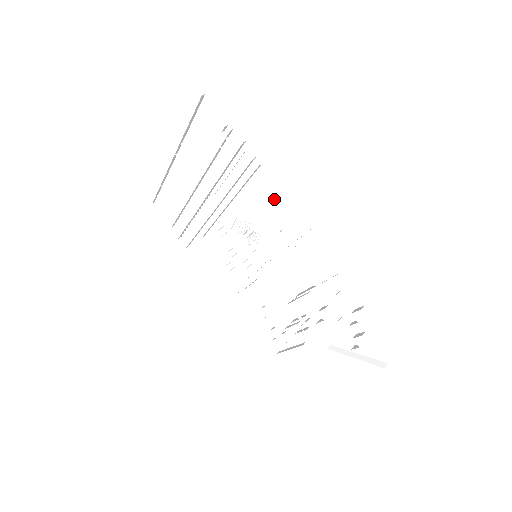
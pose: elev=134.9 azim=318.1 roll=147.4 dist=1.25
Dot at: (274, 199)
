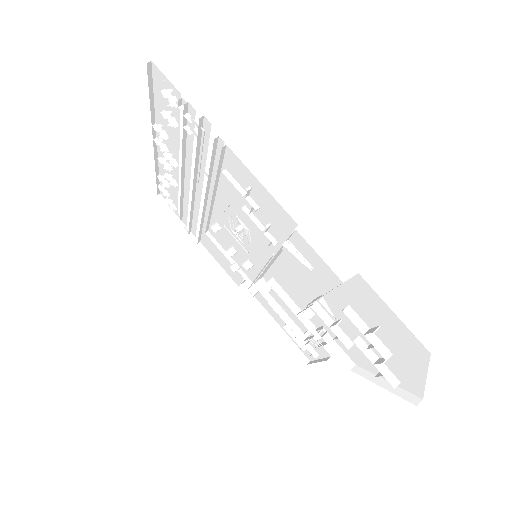
Dot at: (251, 189)
